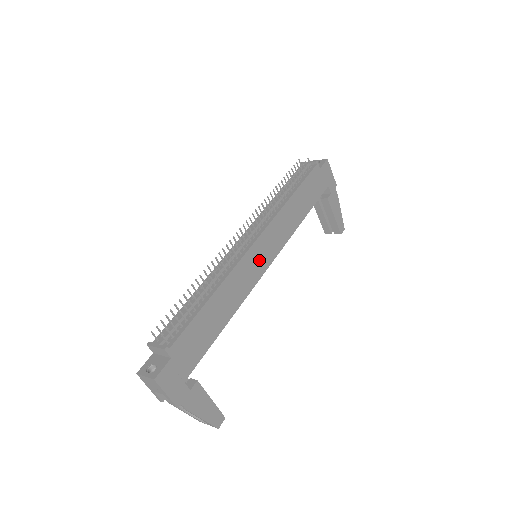
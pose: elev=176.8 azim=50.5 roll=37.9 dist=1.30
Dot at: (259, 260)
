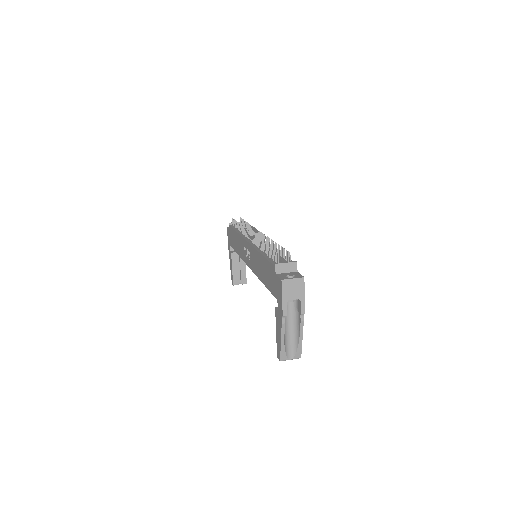
Dot at: occluded
